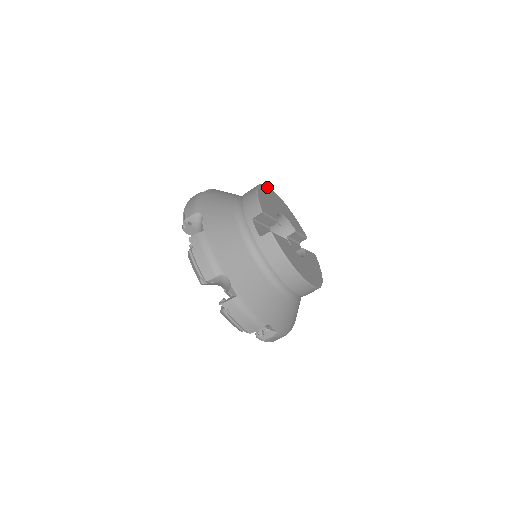
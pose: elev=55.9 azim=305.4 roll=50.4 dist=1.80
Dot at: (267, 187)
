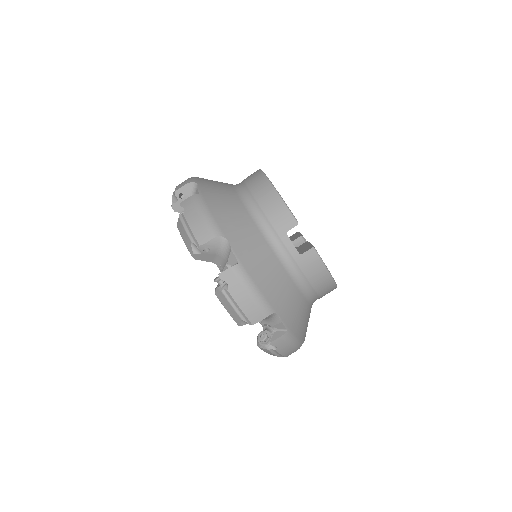
Dot at: occluded
